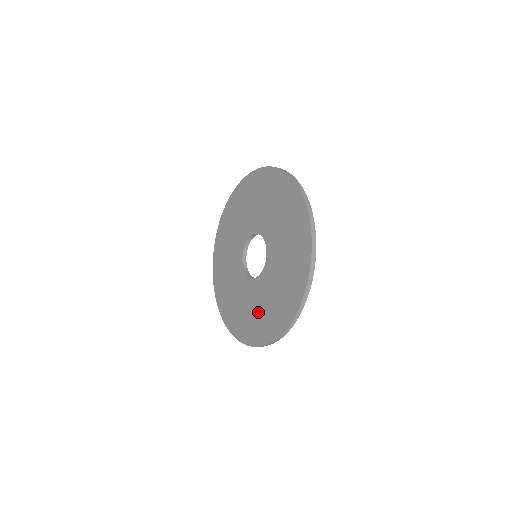
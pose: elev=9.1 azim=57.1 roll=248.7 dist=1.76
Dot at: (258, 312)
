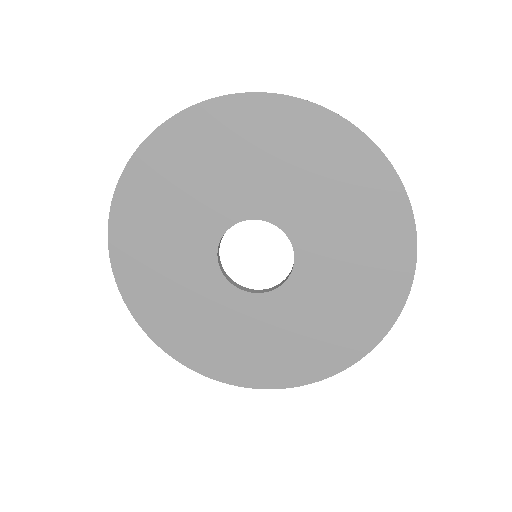
Dot at: (310, 332)
